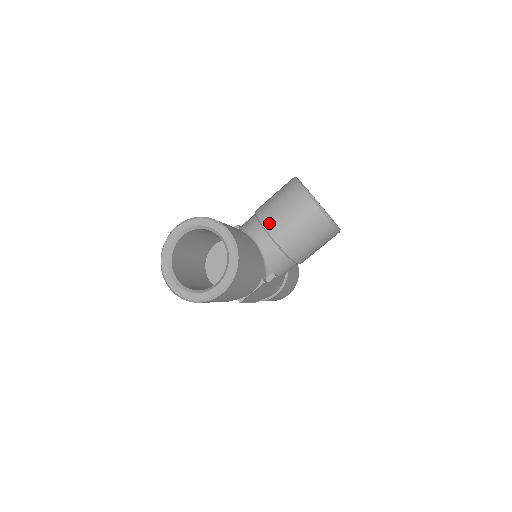
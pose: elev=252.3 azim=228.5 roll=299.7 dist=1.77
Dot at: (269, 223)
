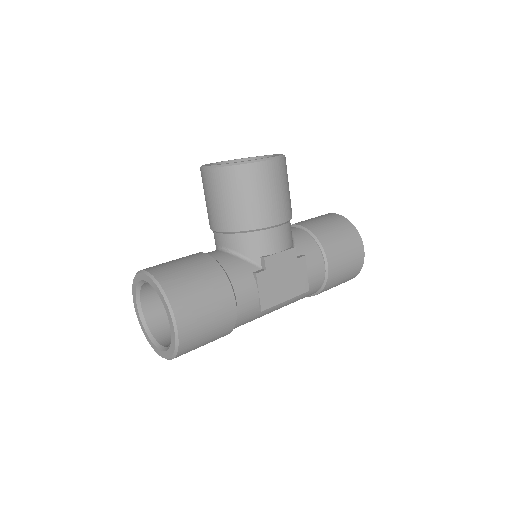
Dot at: (212, 223)
